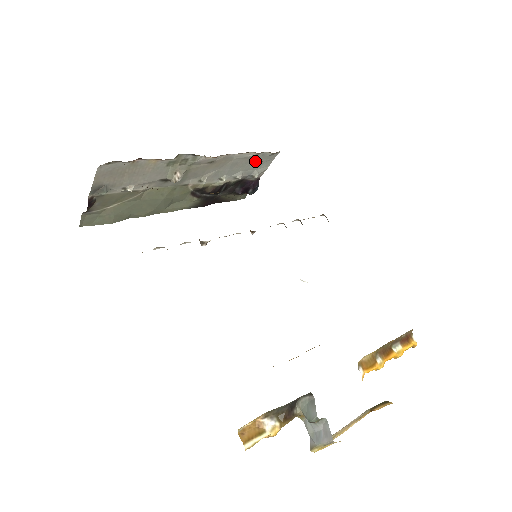
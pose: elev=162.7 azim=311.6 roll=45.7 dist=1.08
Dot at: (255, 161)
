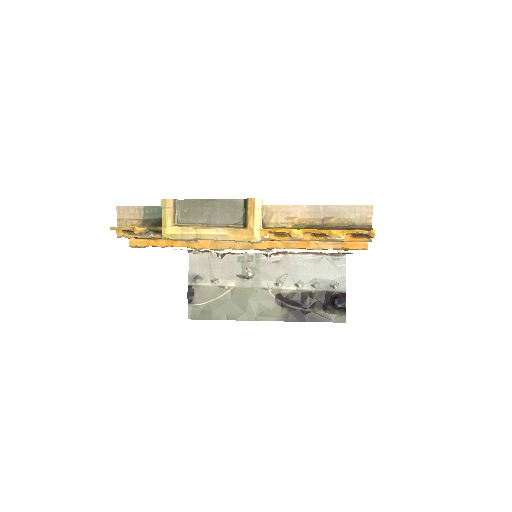
Dot at: (324, 267)
